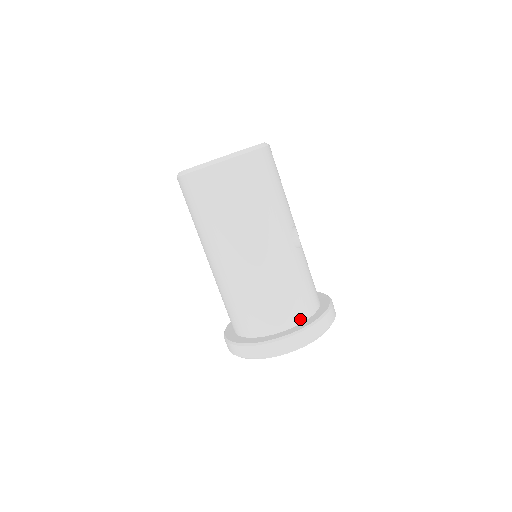
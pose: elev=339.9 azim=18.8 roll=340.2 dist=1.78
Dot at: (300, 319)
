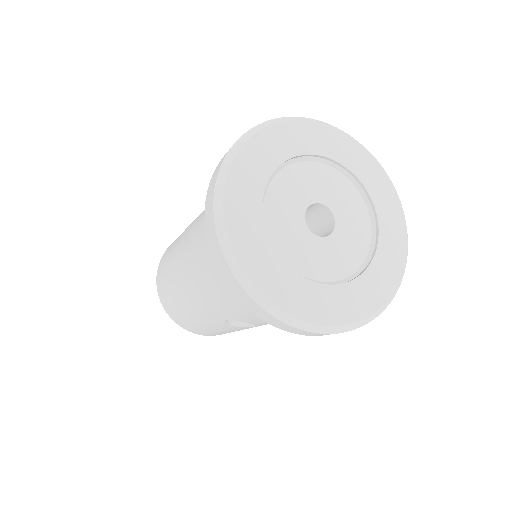
Dot at: occluded
